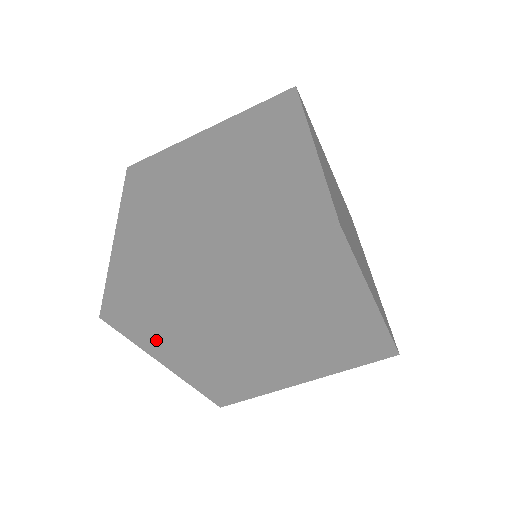
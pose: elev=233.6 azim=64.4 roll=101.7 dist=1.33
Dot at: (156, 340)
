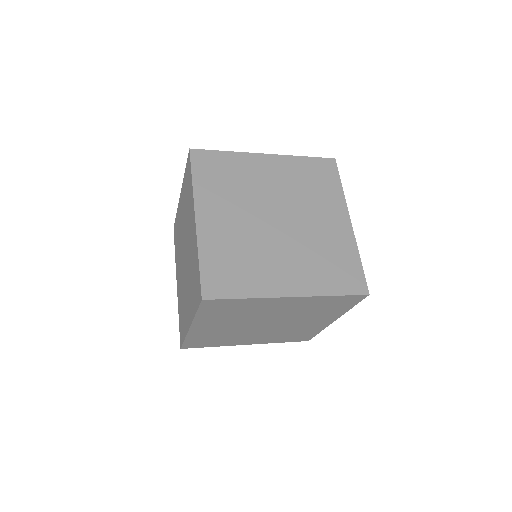
Dot at: (211, 315)
